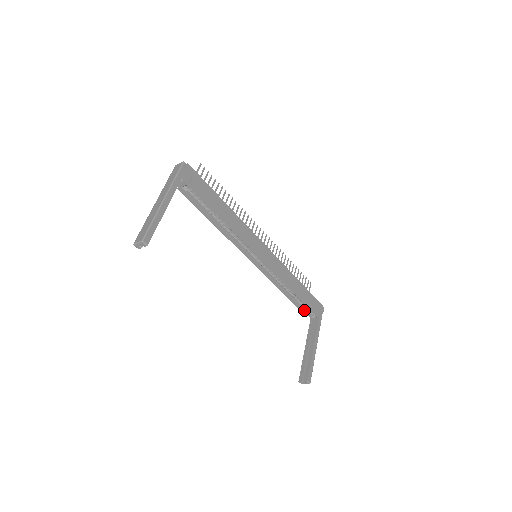
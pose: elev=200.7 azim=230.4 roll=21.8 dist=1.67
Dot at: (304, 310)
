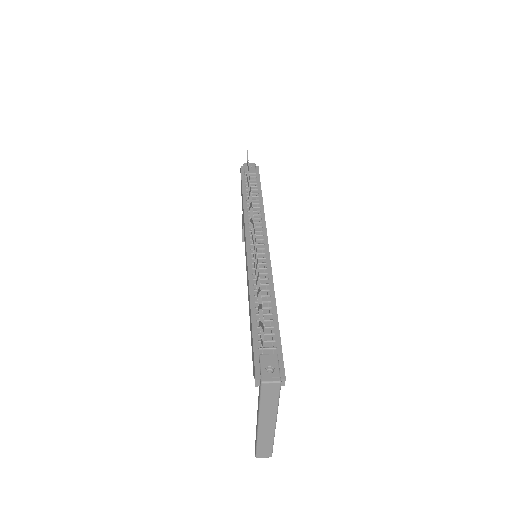
Dot at: occluded
